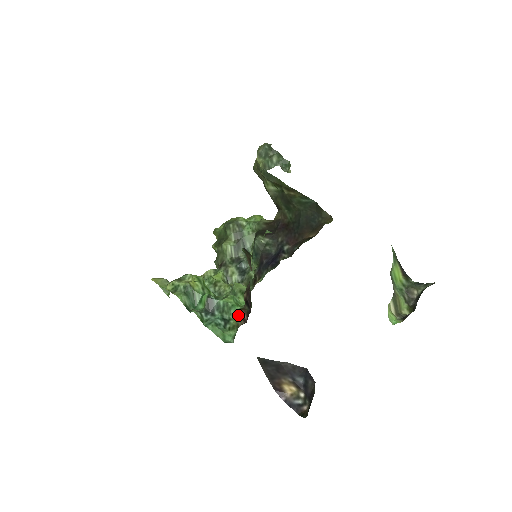
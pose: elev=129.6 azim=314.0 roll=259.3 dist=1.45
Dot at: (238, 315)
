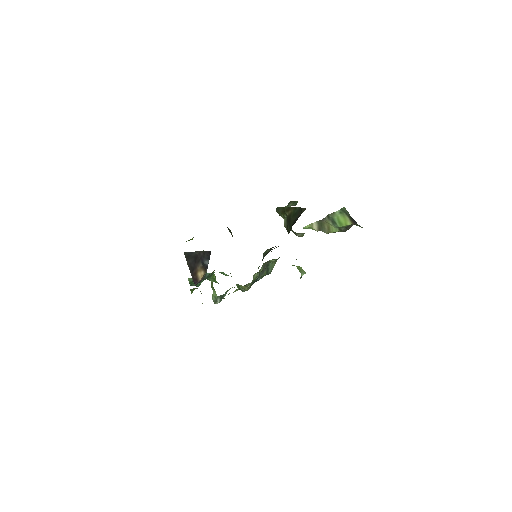
Dot at: occluded
